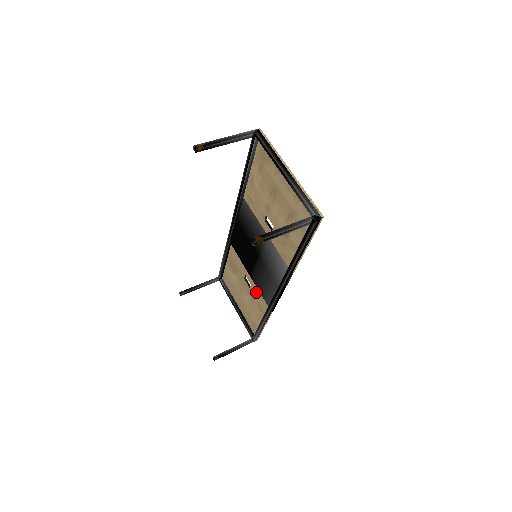
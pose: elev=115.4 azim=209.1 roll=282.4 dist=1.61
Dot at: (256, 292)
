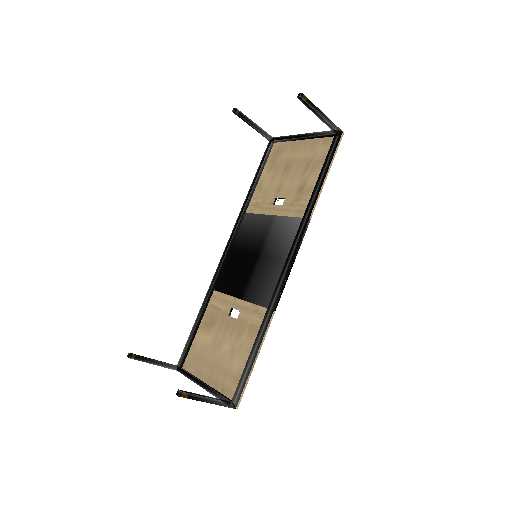
Dot at: (248, 311)
